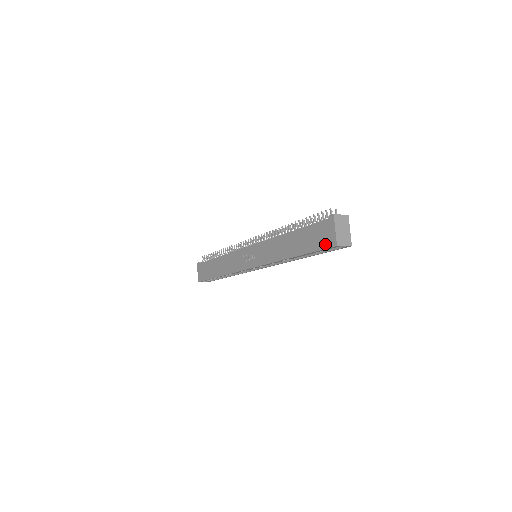
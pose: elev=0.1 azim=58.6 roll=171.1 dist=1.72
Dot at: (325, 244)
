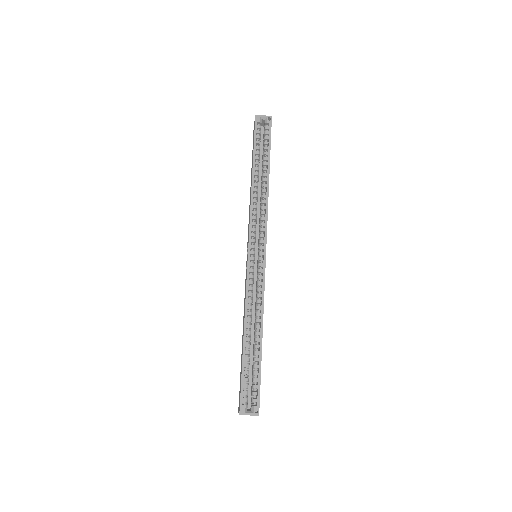
Dot at: (254, 130)
